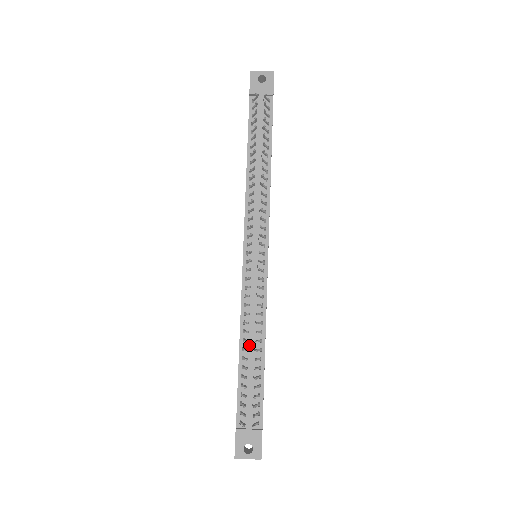
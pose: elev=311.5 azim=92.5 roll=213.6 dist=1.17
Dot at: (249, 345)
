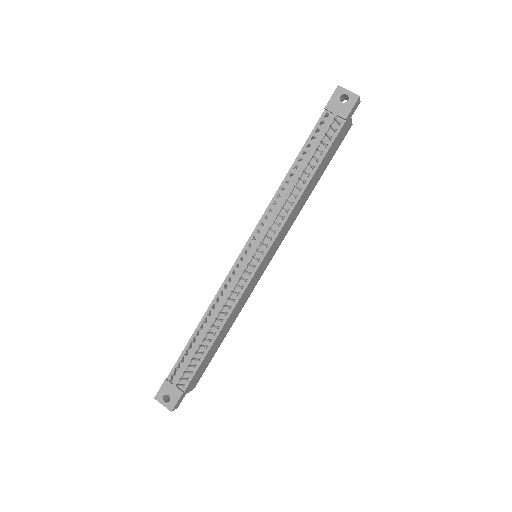
Dot at: (208, 325)
